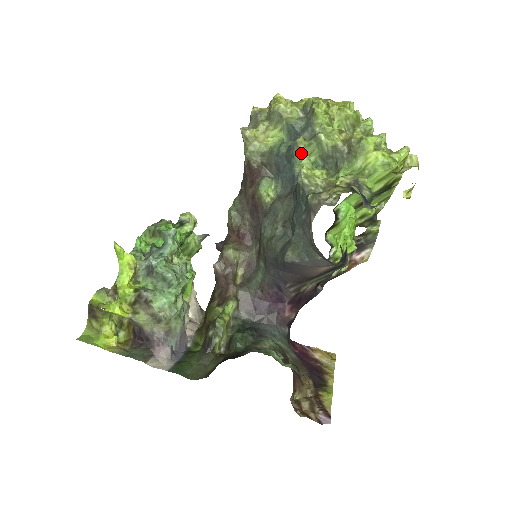
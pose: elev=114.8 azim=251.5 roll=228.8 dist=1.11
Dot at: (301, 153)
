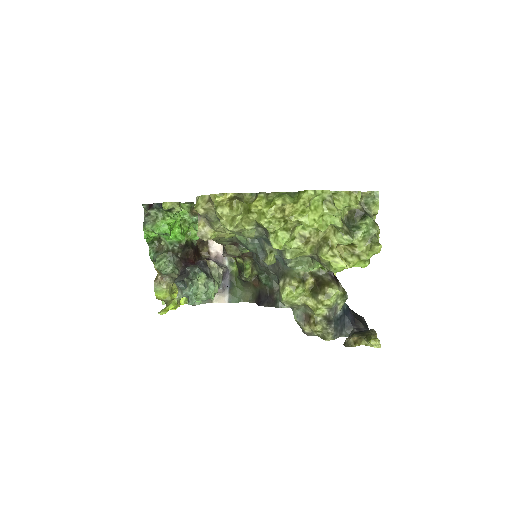
Dot at: occluded
